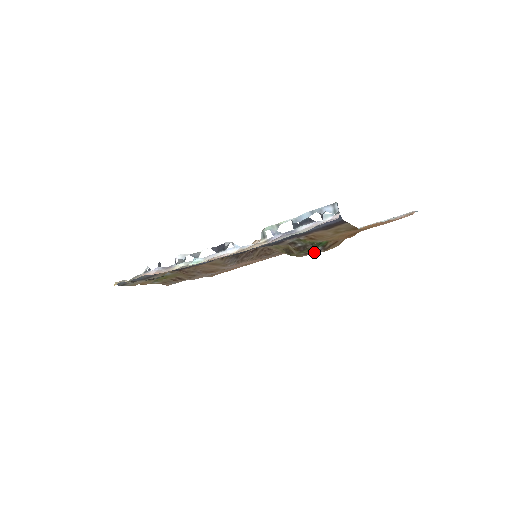
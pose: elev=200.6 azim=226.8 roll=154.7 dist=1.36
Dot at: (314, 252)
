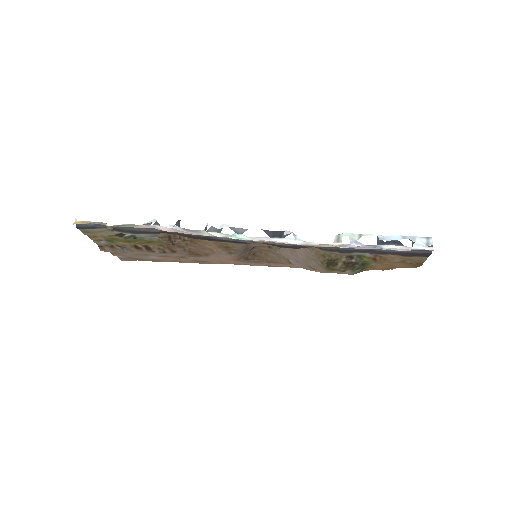
Dot at: (349, 272)
